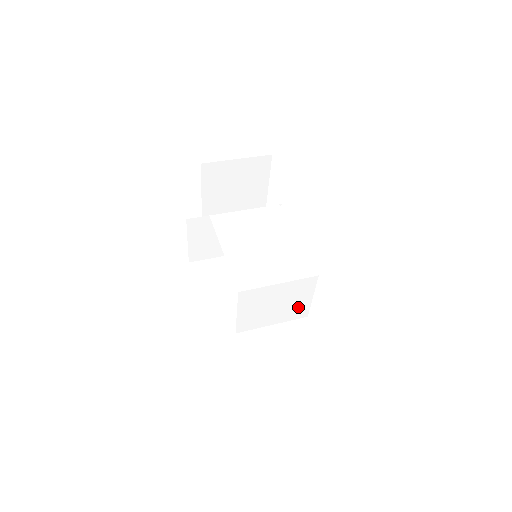
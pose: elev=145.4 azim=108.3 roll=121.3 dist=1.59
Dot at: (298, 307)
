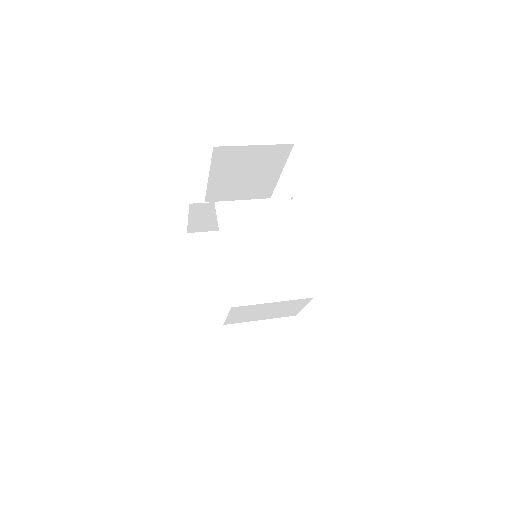
Dot at: (288, 312)
